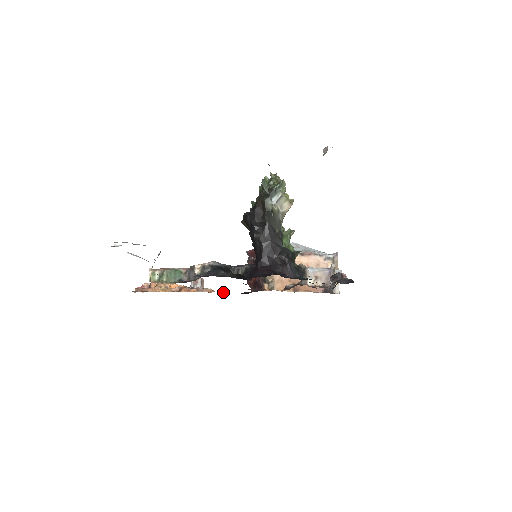
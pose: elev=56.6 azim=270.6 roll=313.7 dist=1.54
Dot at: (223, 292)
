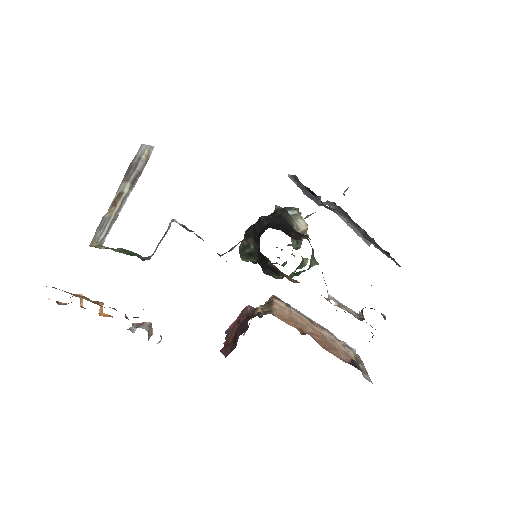
Dot at: occluded
